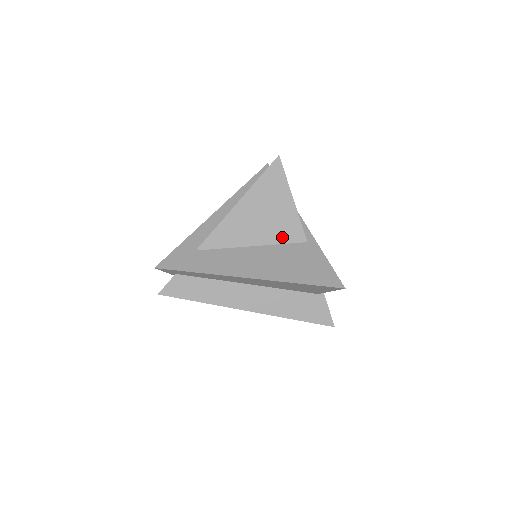
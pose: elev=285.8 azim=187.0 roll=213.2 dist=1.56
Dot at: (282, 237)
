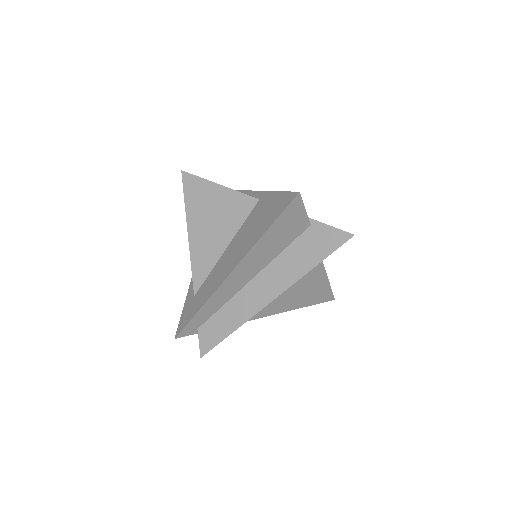
Dot at: (239, 218)
